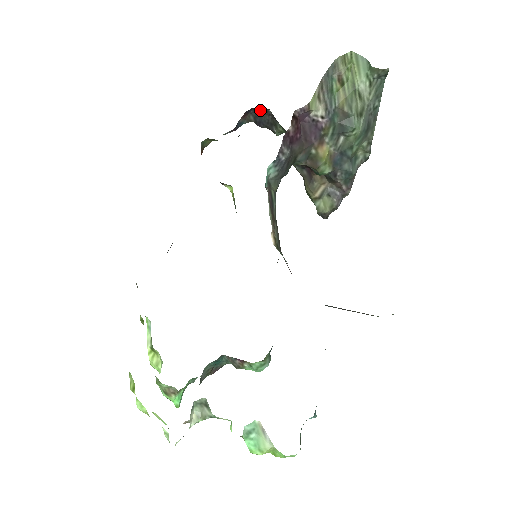
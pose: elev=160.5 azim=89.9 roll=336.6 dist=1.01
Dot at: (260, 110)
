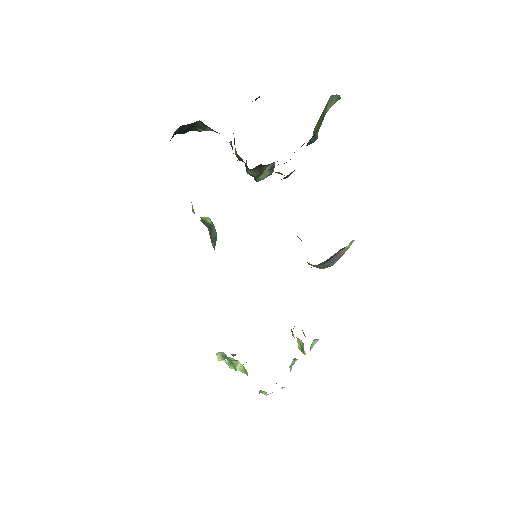
Dot at: occluded
